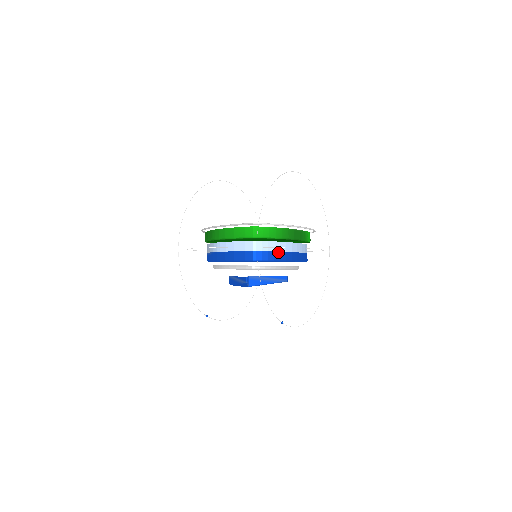
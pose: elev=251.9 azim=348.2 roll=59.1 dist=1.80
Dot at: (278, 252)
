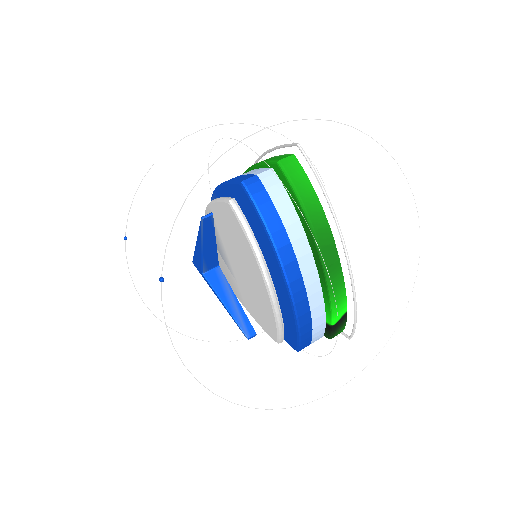
Dot at: (281, 223)
